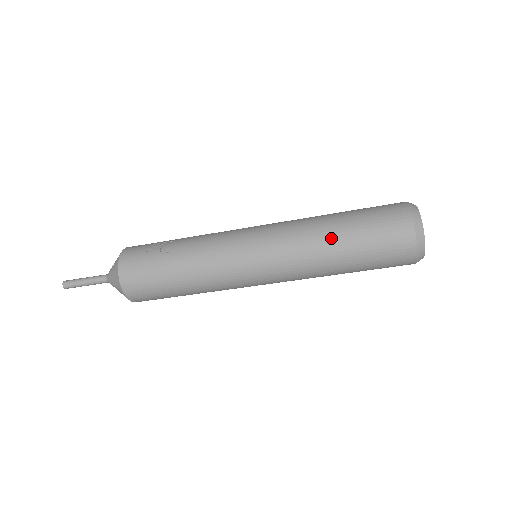
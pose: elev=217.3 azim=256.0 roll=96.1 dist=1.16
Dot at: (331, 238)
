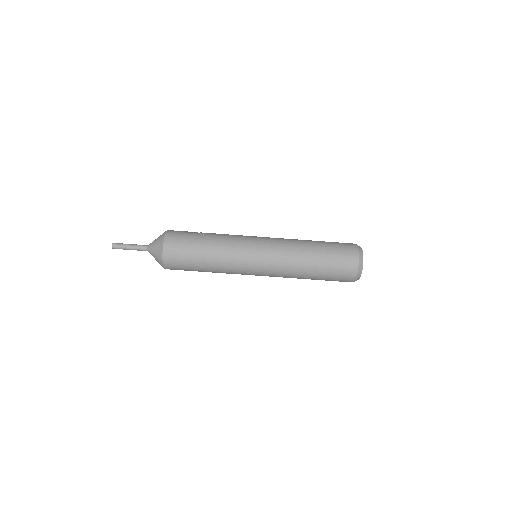
Dot at: (309, 246)
